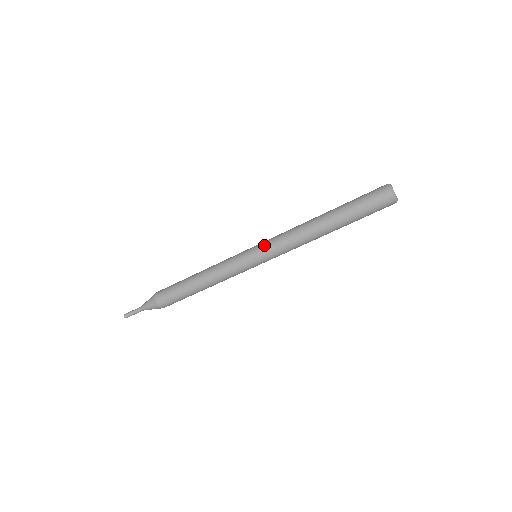
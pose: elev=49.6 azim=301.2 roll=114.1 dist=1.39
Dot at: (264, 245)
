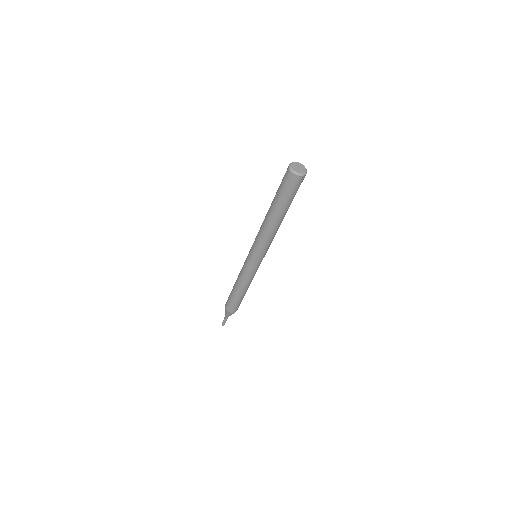
Dot at: occluded
